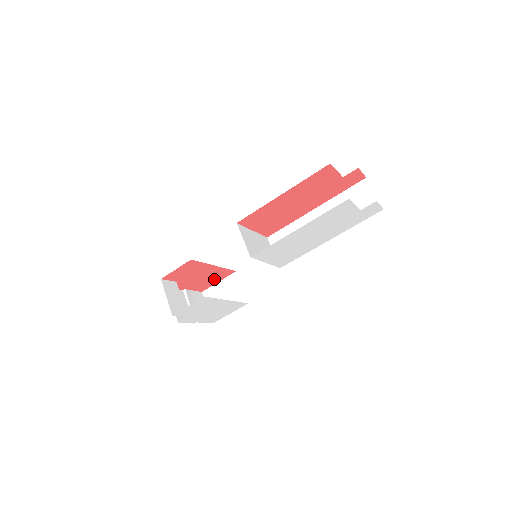
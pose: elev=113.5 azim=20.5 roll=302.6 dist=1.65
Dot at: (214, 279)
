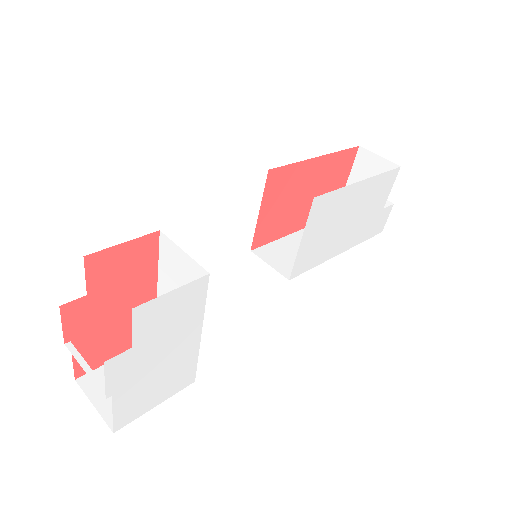
Dot at: (120, 341)
